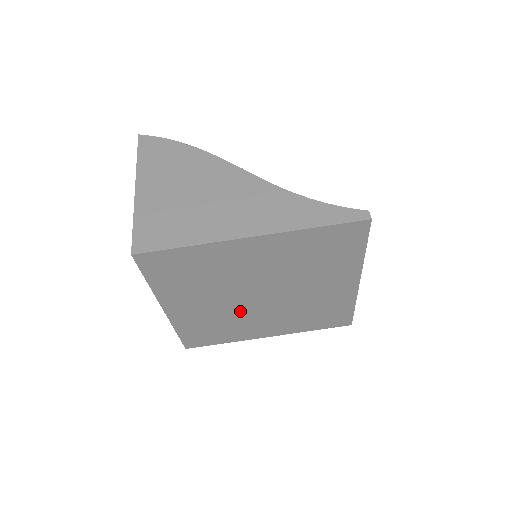
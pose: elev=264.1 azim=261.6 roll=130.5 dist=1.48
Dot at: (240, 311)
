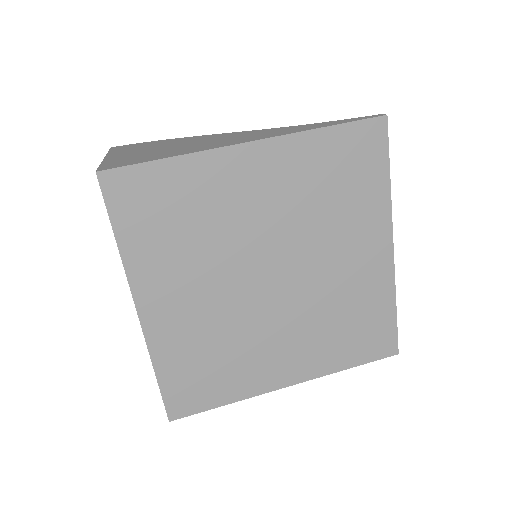
Dot at: (245, 315)
